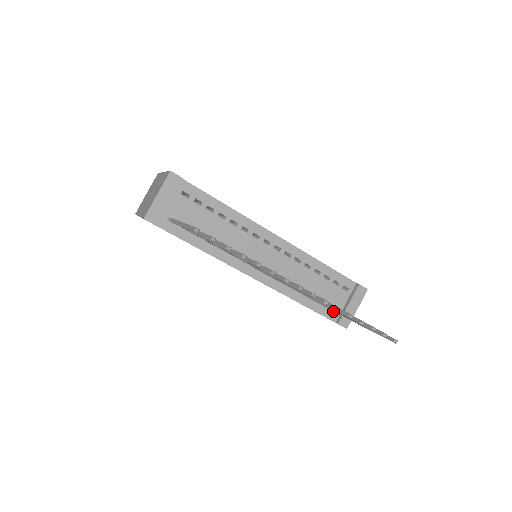
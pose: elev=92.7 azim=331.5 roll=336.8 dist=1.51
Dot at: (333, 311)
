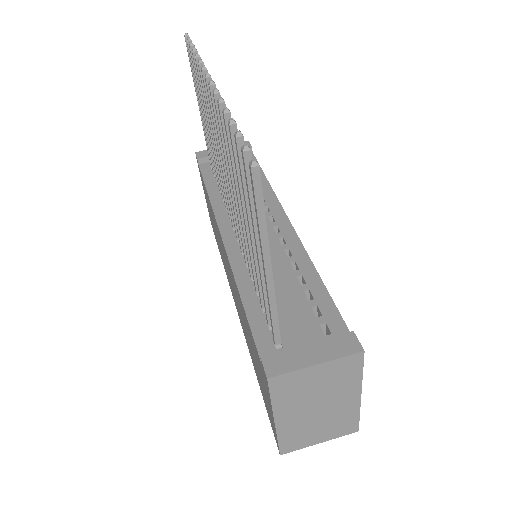
Dot at: (273, 336)
